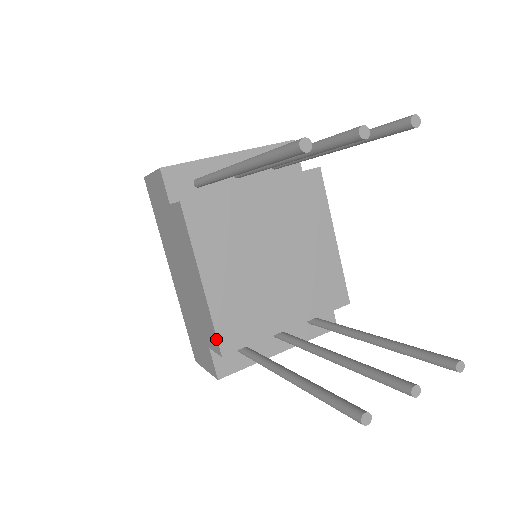
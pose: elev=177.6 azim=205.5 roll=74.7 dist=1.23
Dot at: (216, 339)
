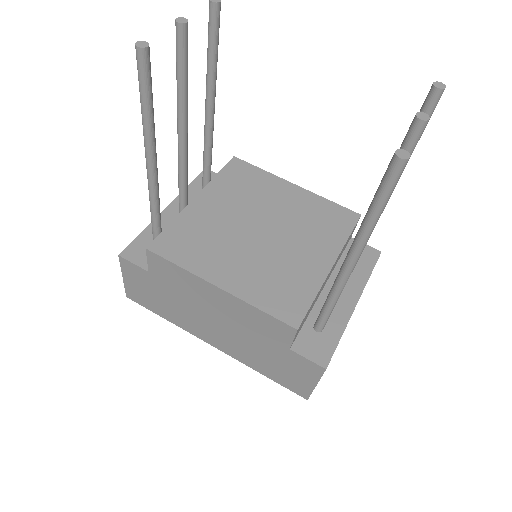
Dot at: (278, 321)
